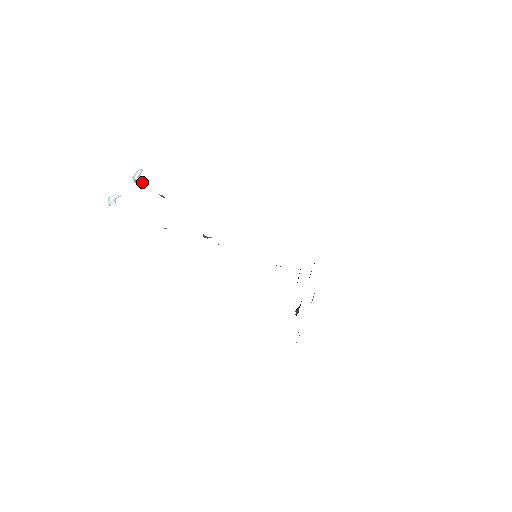
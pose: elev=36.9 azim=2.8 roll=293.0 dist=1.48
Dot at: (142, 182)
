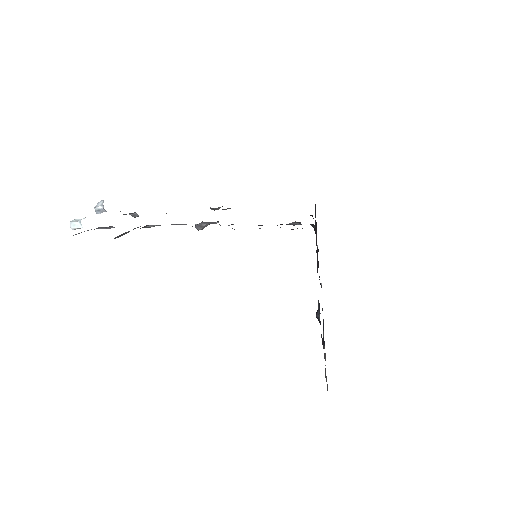
Dot at: (106, 211)
